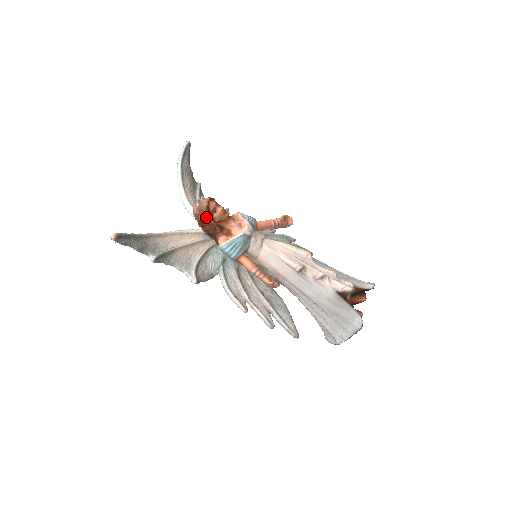
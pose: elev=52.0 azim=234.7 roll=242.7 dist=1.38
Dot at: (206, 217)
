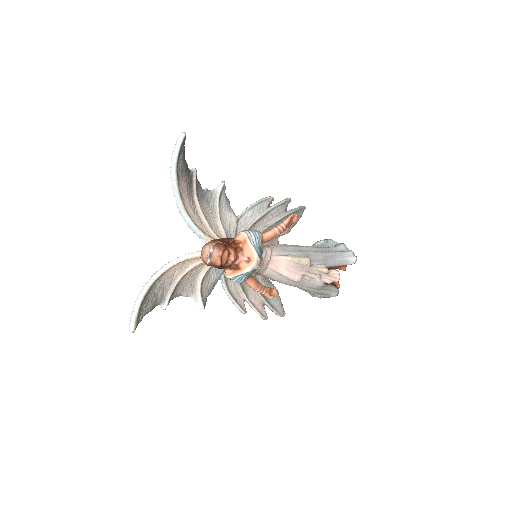
Dot at: occluded
